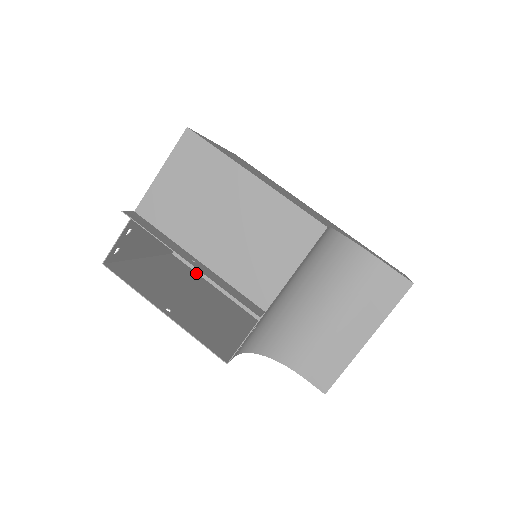
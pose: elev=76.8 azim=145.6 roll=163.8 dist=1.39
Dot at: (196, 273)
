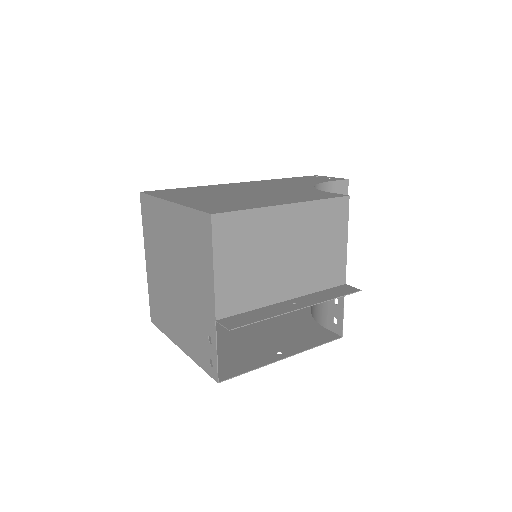
Dot at: occluded
